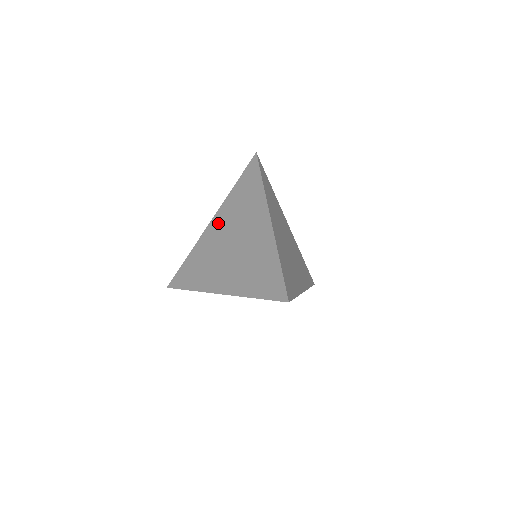
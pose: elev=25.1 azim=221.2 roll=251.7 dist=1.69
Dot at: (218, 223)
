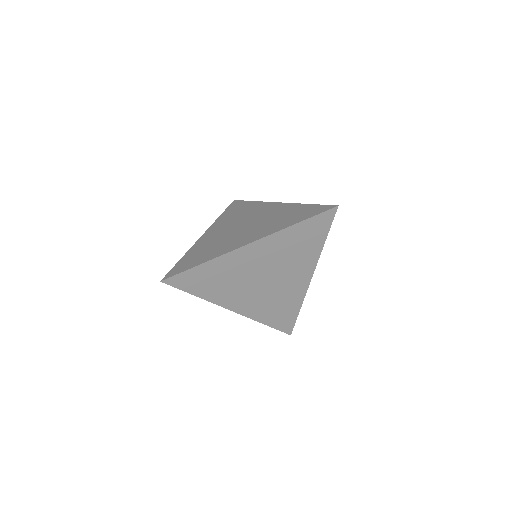
Dot at: (215, 230)
